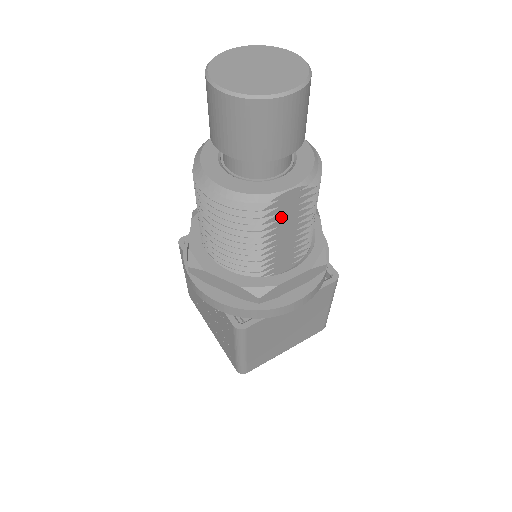
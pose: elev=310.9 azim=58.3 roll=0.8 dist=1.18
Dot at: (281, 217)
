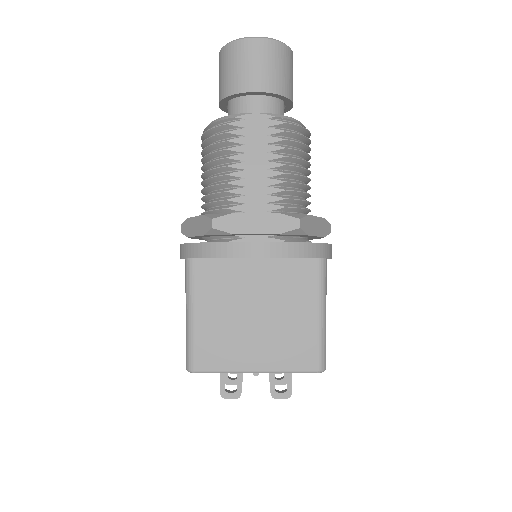
Dot at: (248, 142)
